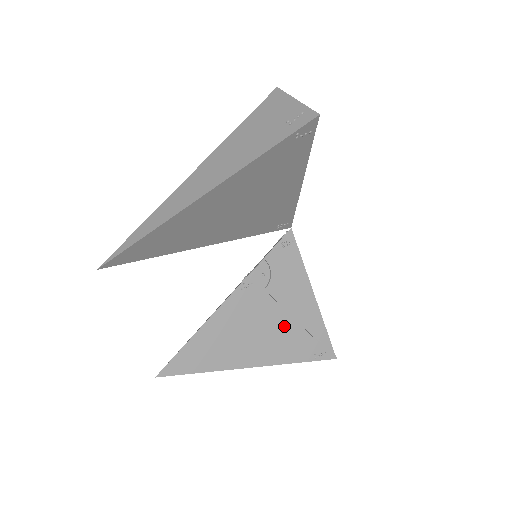
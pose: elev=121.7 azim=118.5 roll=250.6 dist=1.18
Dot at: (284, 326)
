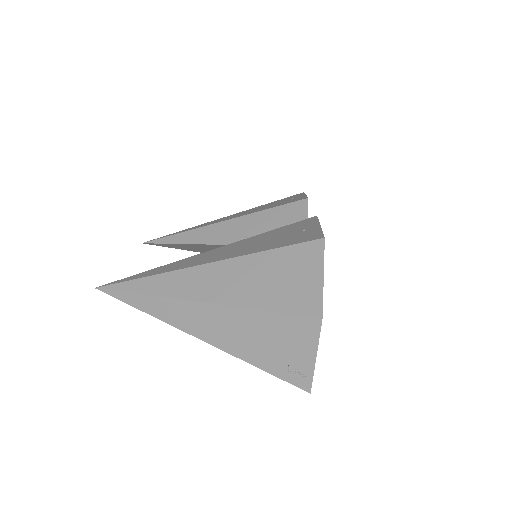
Dot at: occluded
